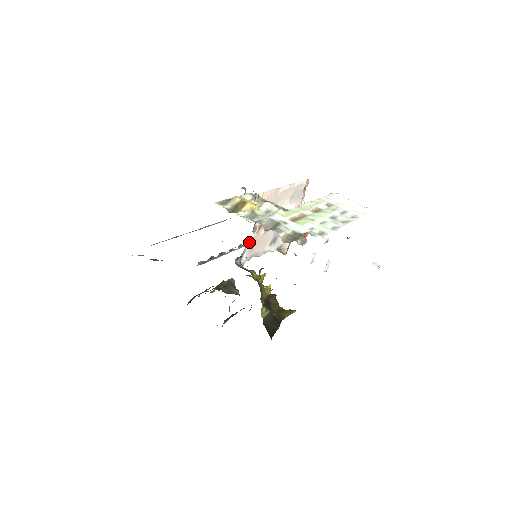
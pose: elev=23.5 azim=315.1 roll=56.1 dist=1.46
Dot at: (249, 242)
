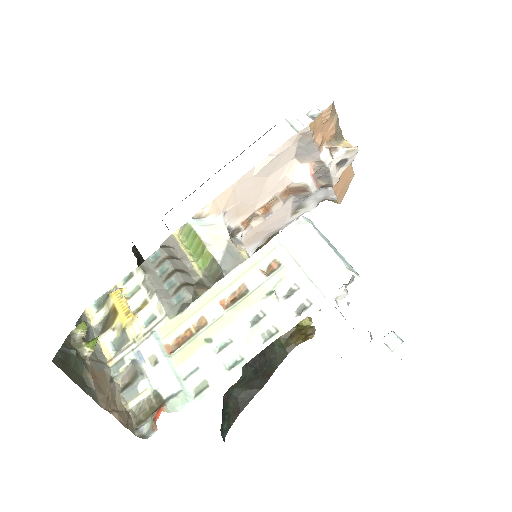
Dot at: occluded
